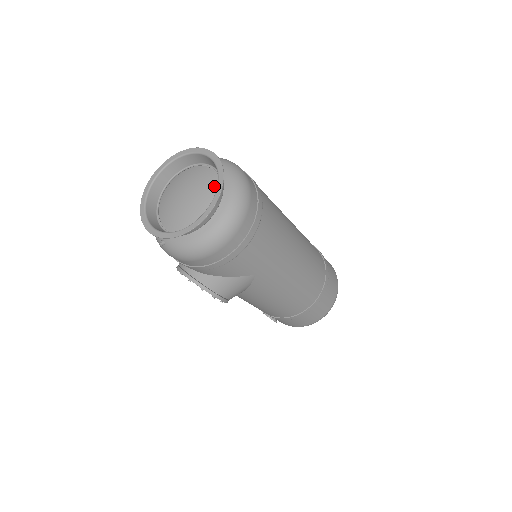
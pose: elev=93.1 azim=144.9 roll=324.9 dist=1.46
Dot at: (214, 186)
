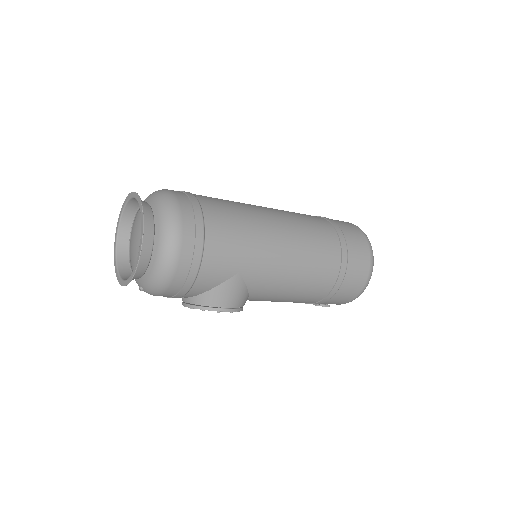
Dot at: occluded
